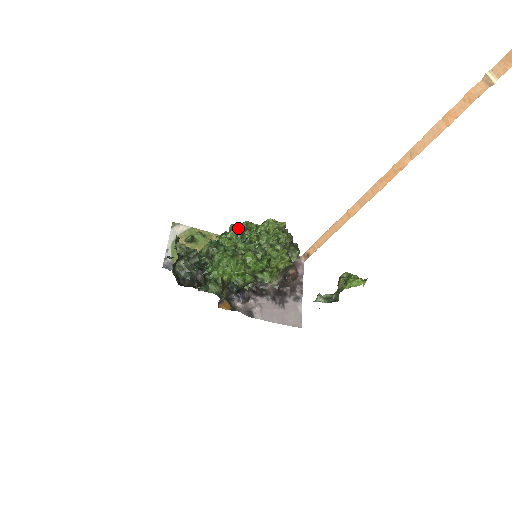
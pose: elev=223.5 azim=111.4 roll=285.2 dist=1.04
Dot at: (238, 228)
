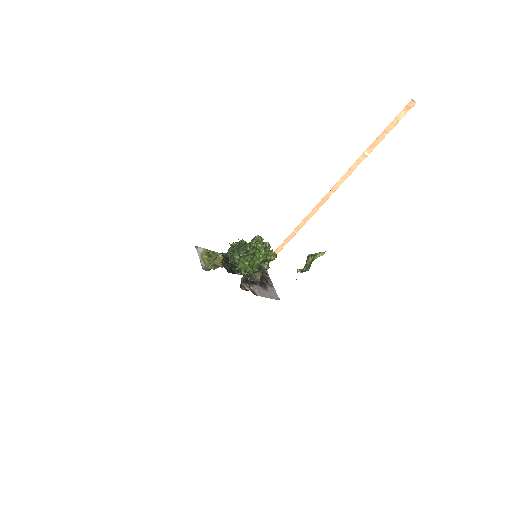
Dot at: (239, 243)
